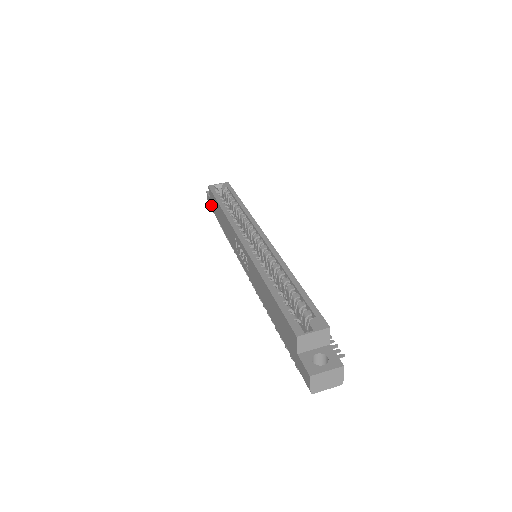
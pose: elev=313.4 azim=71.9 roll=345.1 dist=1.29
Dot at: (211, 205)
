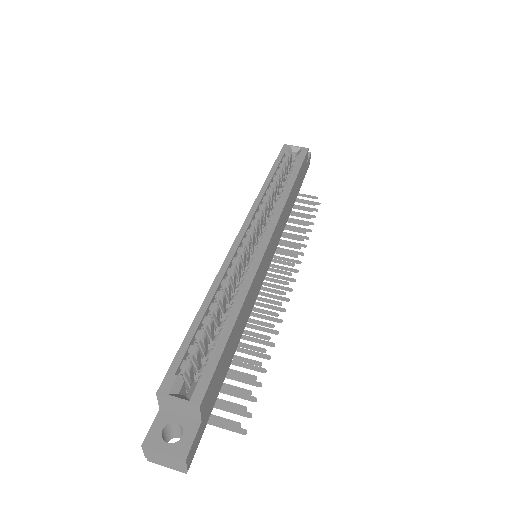
Dot at: occluded
